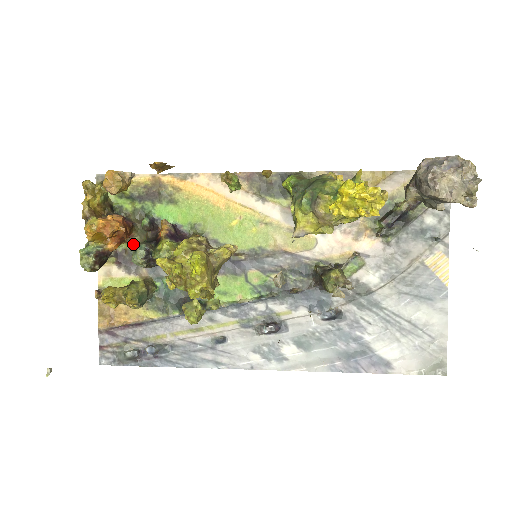
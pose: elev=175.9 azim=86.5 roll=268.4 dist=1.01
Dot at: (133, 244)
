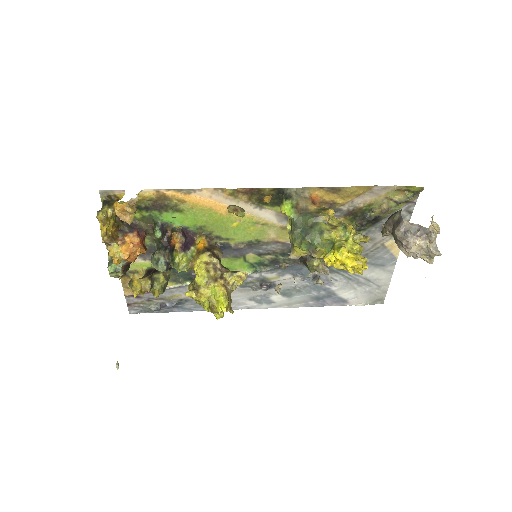
Dot at: (145, 241)
